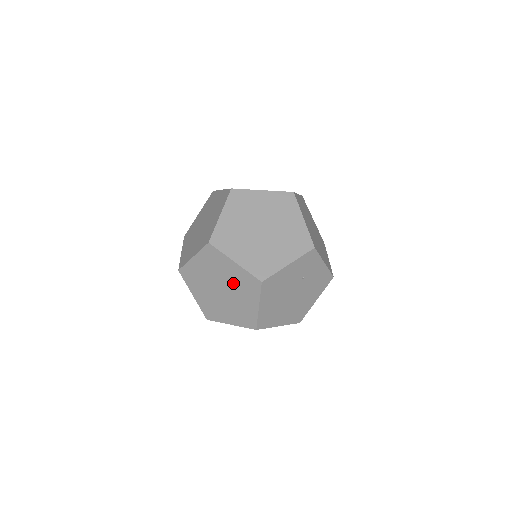
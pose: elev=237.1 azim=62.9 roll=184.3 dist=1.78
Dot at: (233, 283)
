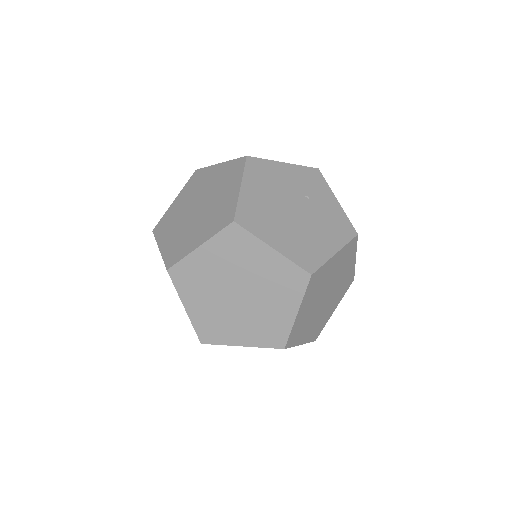
Dot at: (213, 187)
